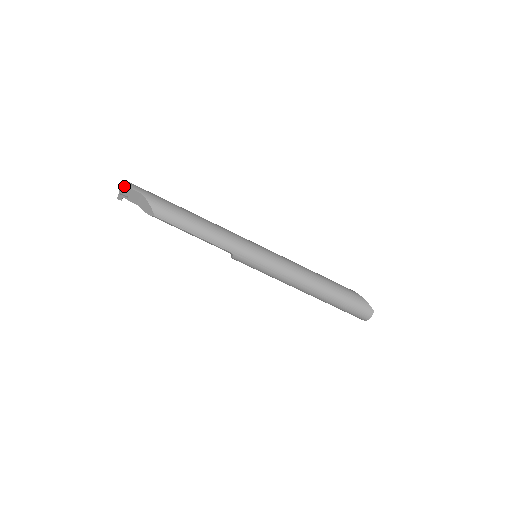
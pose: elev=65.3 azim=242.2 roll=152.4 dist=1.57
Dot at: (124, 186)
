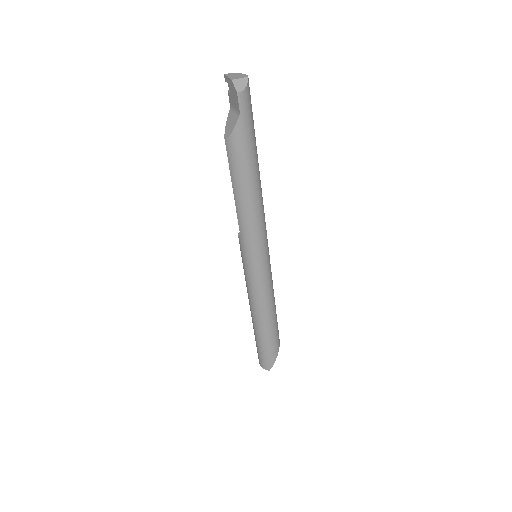
Dot at: (237, 84)
